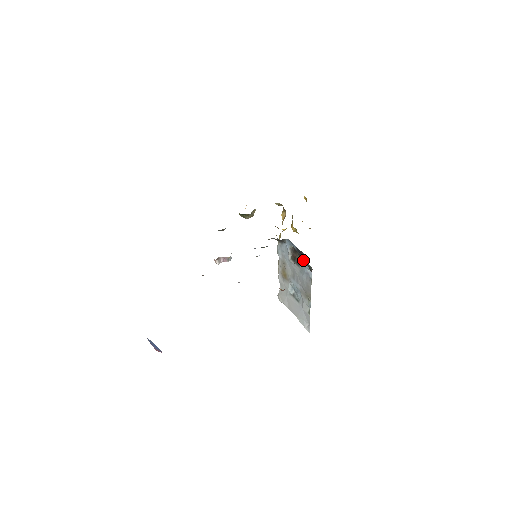
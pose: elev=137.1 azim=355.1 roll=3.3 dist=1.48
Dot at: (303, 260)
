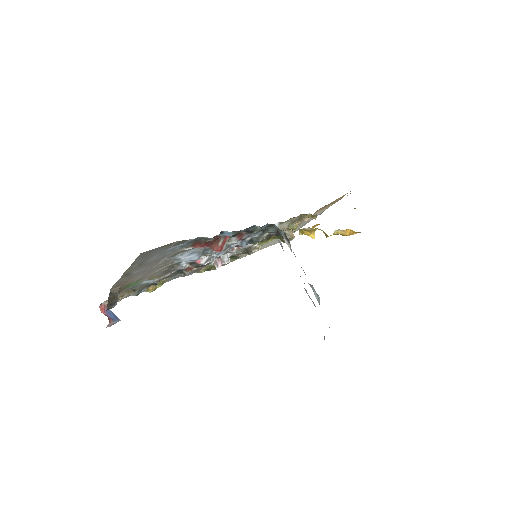
Dot at: occluded
